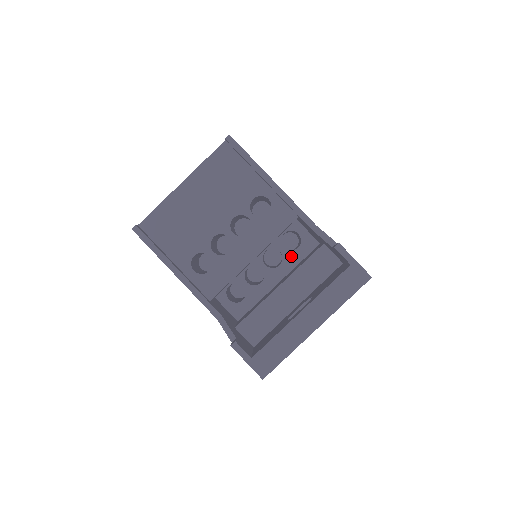
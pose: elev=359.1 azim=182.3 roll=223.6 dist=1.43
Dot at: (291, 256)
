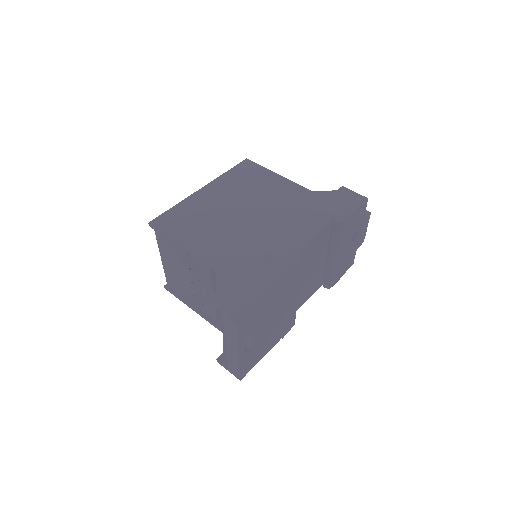
Dot at: occluded
